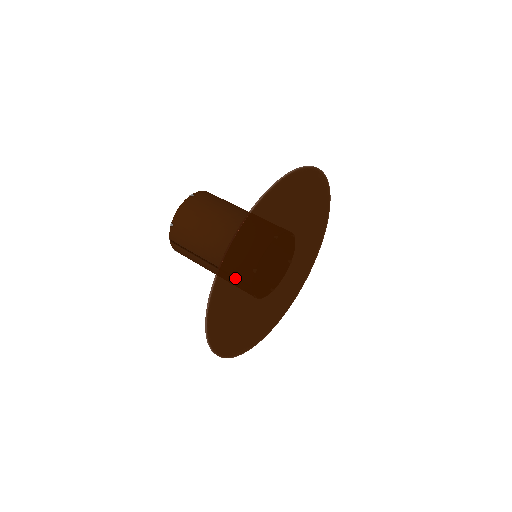
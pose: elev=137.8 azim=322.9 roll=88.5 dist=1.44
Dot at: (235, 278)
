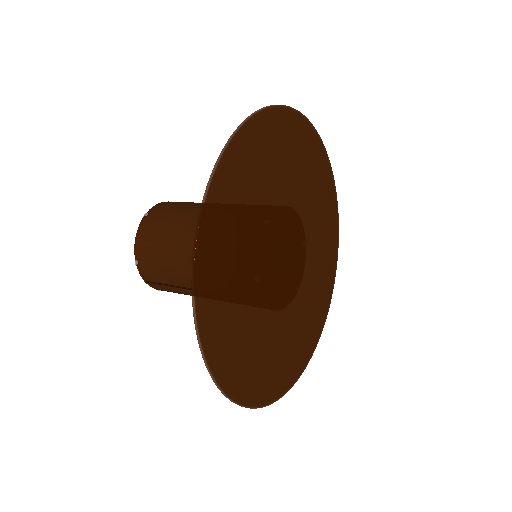
Dot at: (229, 304)
